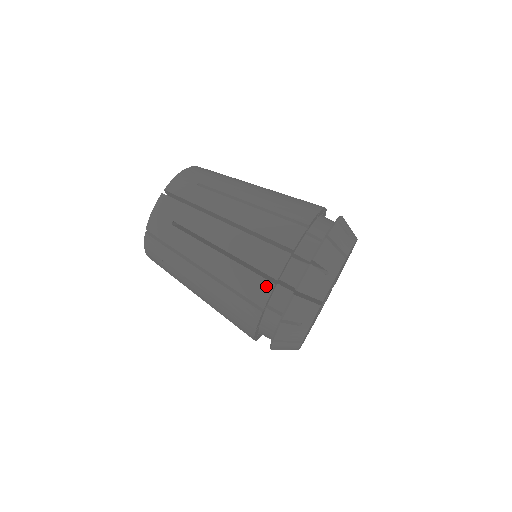
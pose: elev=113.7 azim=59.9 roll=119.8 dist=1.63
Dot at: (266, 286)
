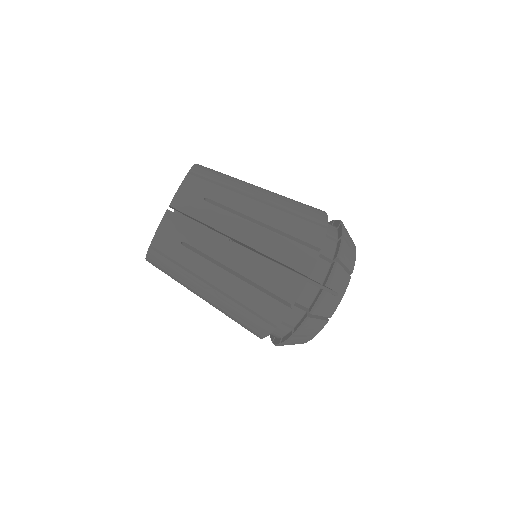
Dot at: (282, 309)
